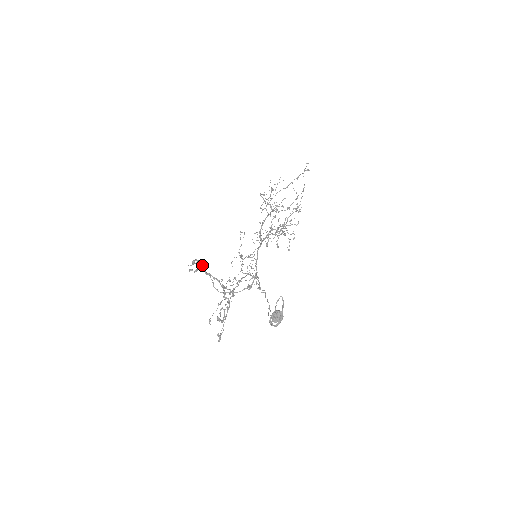
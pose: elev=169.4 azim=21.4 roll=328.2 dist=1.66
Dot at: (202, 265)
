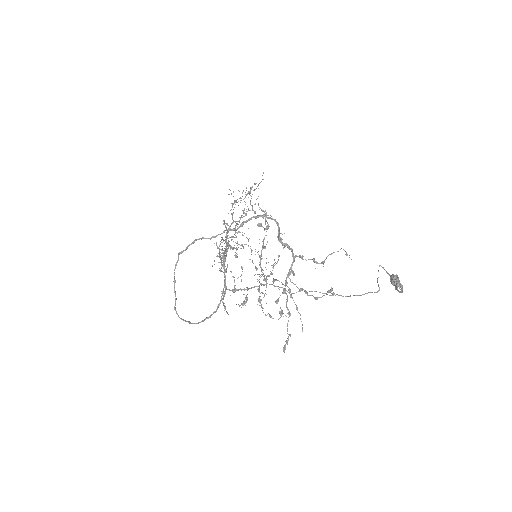
Dot at: occluded
